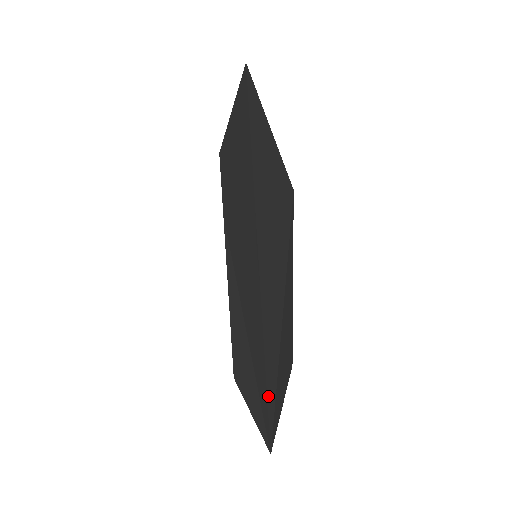
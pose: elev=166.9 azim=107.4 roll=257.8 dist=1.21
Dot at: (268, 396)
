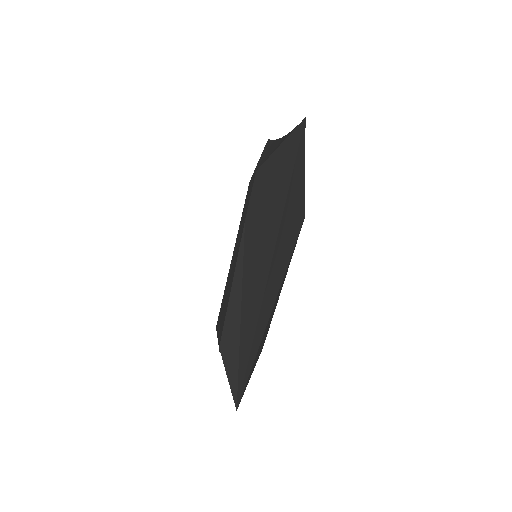
Dot at: (247, 369)
